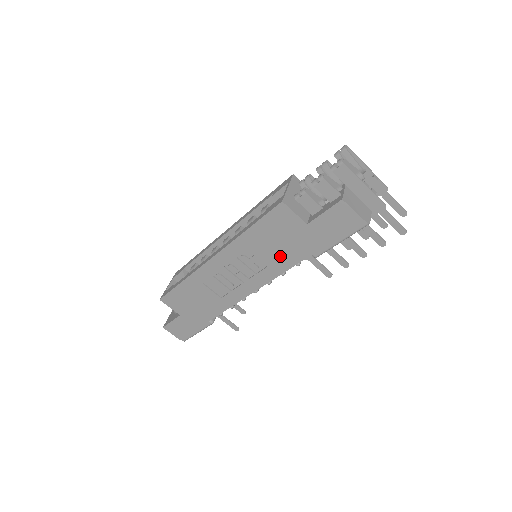
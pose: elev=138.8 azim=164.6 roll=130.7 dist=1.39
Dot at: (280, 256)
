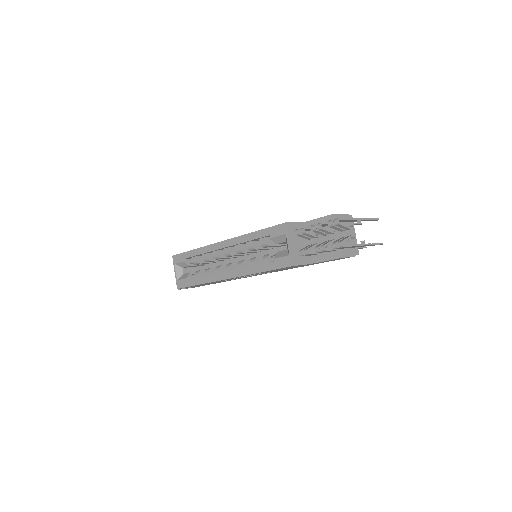
Dot at: (285, 269)
